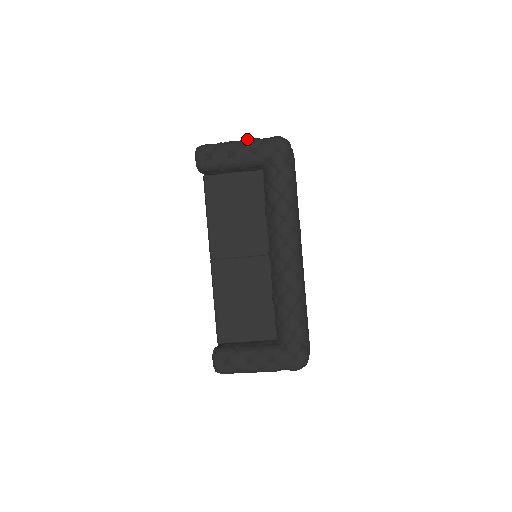
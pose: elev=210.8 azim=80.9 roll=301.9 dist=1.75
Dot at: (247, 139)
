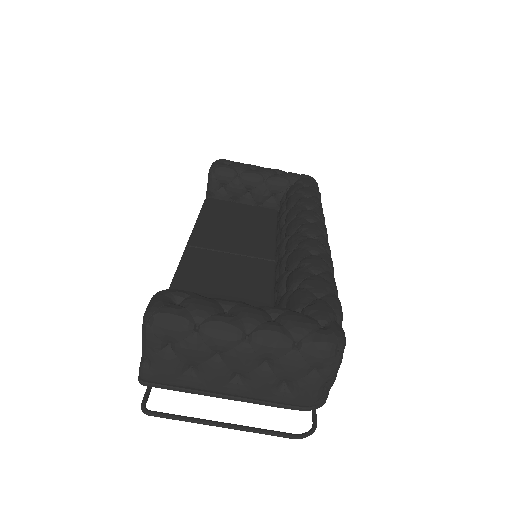
Dot at: occluded
